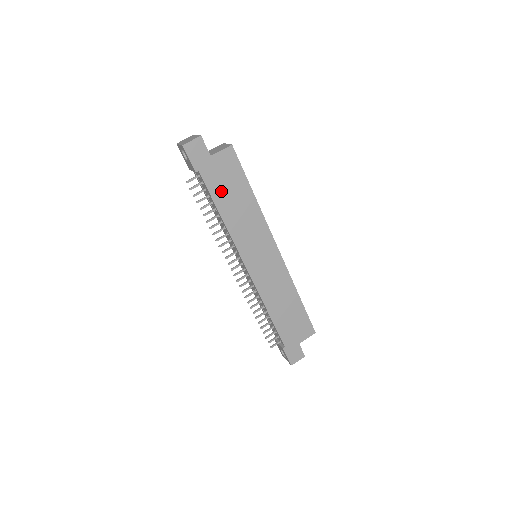
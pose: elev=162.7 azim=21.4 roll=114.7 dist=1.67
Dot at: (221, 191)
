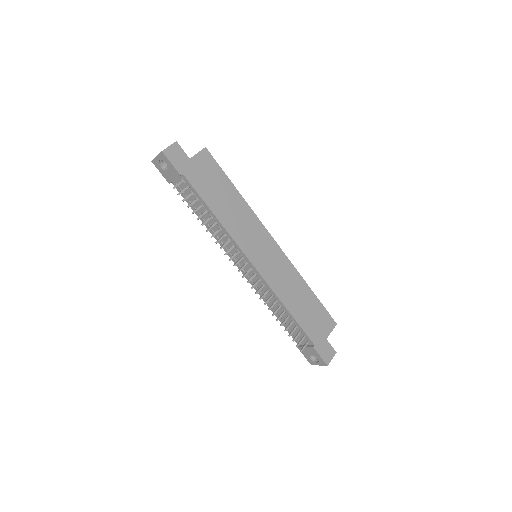
Dot at: (208, 191)
